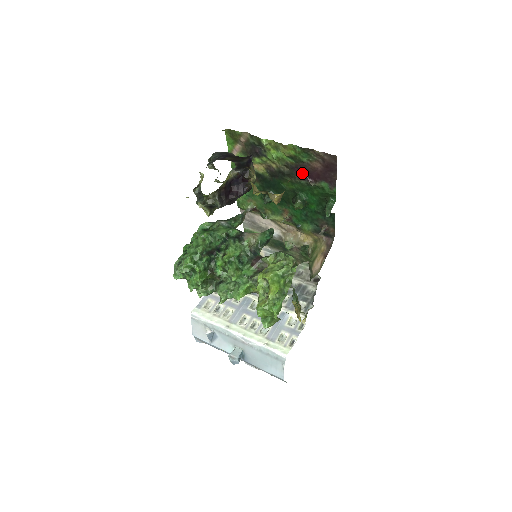
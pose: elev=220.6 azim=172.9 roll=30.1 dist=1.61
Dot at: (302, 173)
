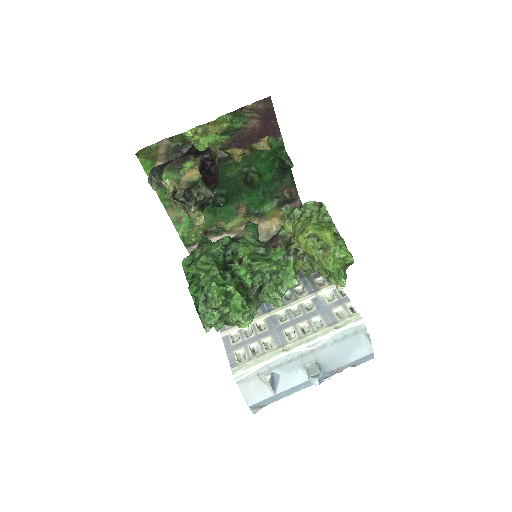
Dot at: (242, 144)
